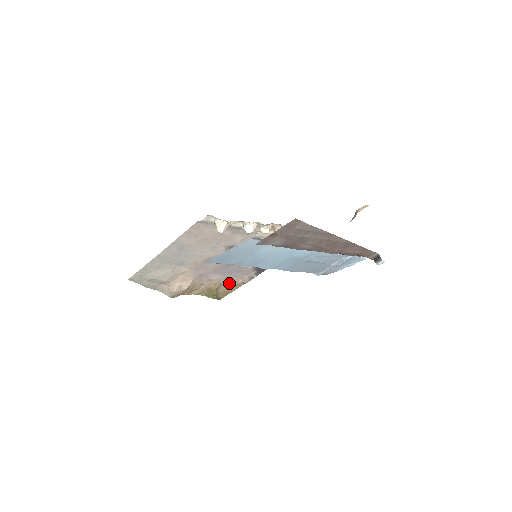
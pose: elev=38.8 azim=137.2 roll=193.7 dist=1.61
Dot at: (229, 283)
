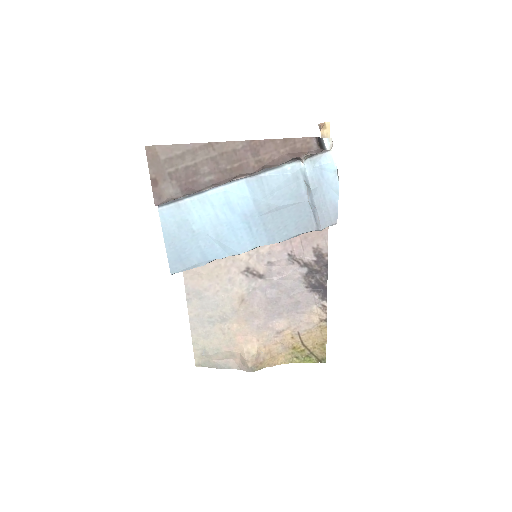
Dot at: (307, 328)
